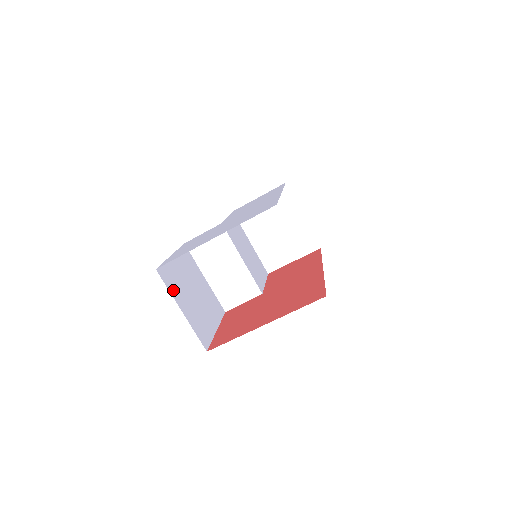
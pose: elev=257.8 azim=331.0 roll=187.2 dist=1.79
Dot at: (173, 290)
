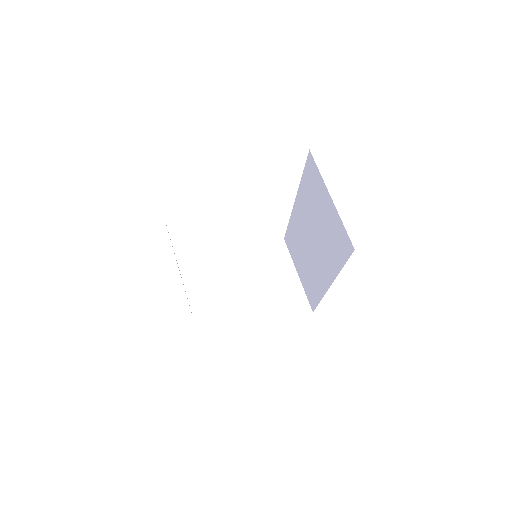
Dot at: occluded
